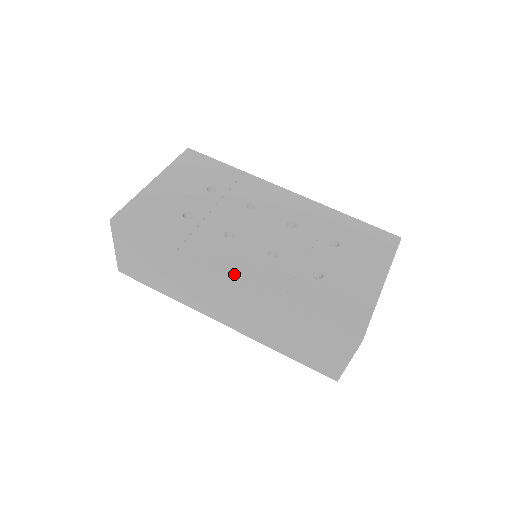
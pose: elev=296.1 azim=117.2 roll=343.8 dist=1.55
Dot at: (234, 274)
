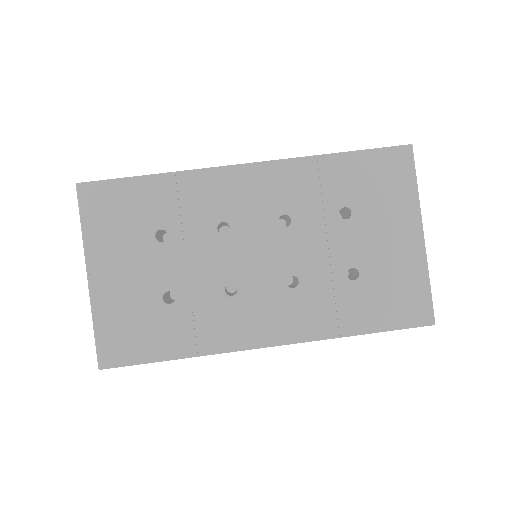
Dot at: (274, 340)
